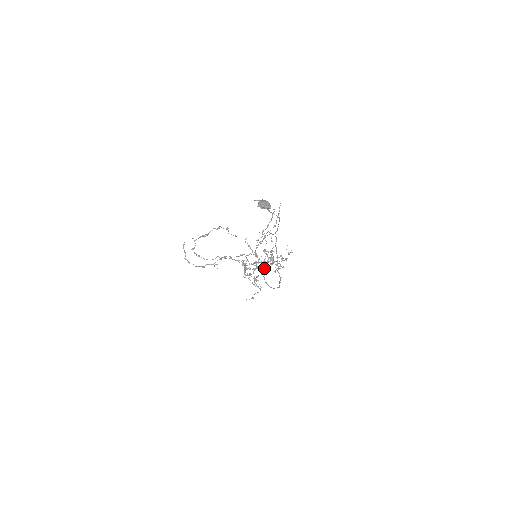
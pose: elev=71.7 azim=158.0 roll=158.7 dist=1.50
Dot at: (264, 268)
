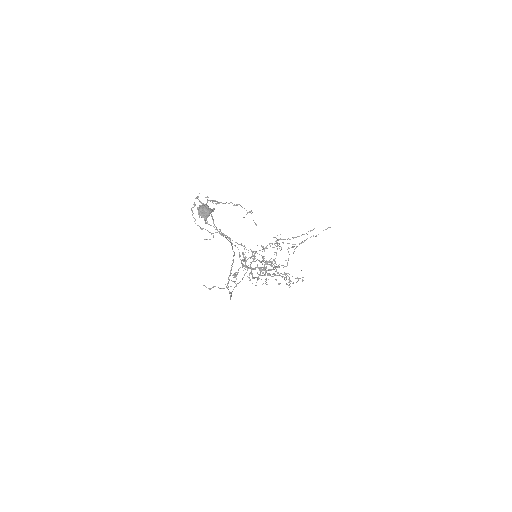
Dot at: occluded
